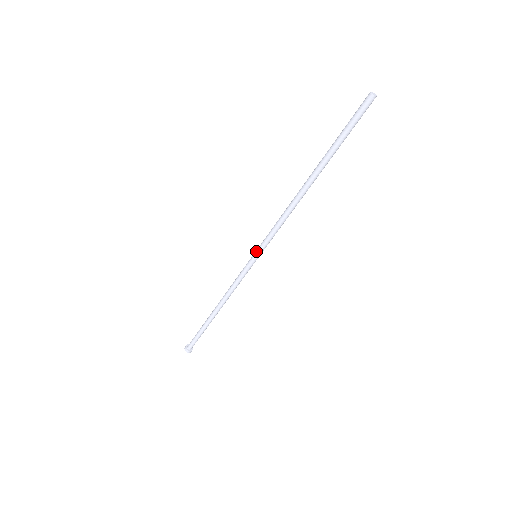
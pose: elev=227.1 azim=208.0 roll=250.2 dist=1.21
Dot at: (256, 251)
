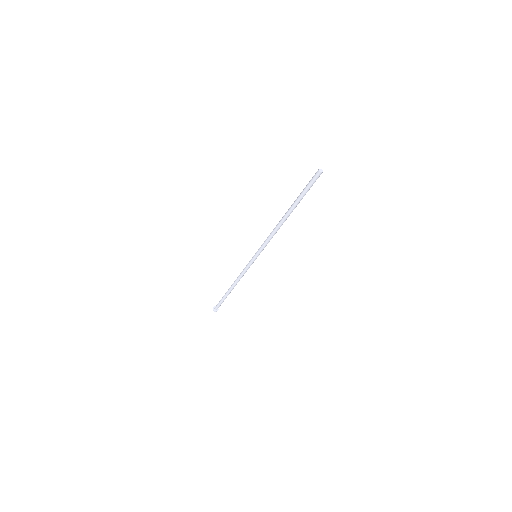
Dot at: (256, 255)
